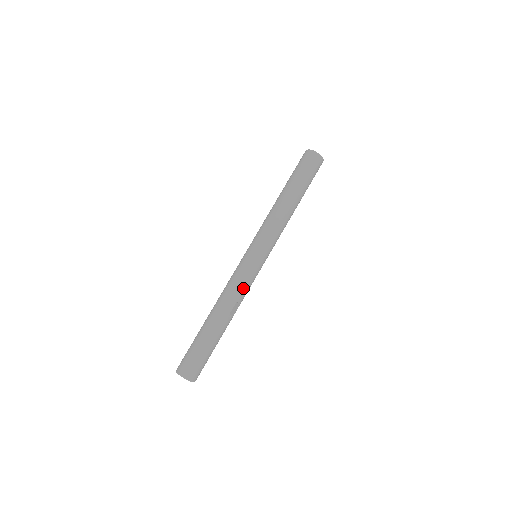
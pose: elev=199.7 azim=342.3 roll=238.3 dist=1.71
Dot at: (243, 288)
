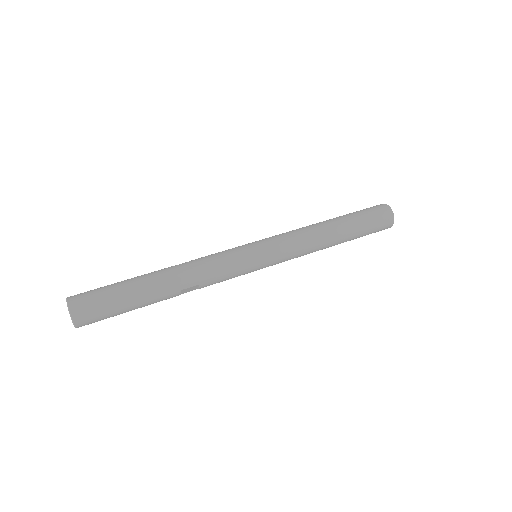
Dot at: (218, 276)
